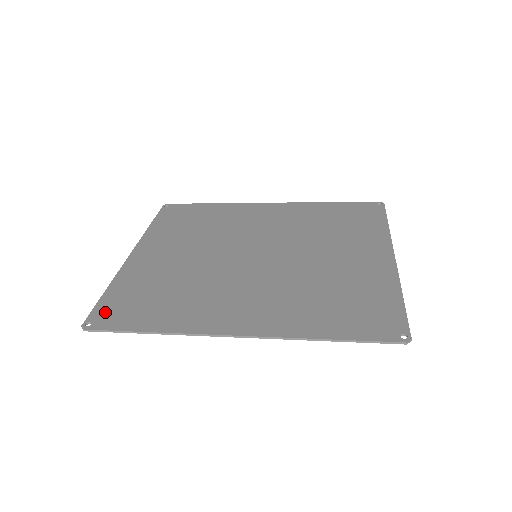
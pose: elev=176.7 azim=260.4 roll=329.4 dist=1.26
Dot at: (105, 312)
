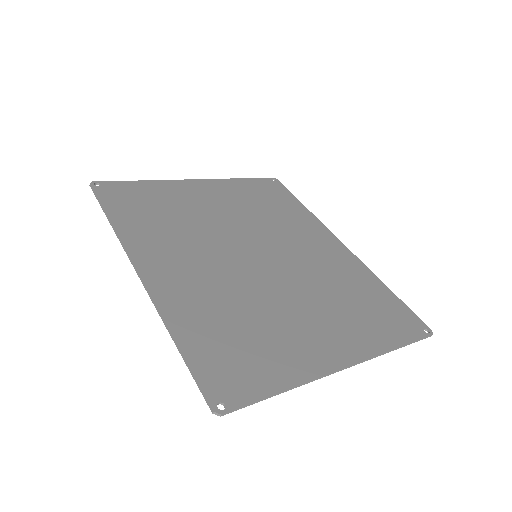
Dot at: (116, 188)
